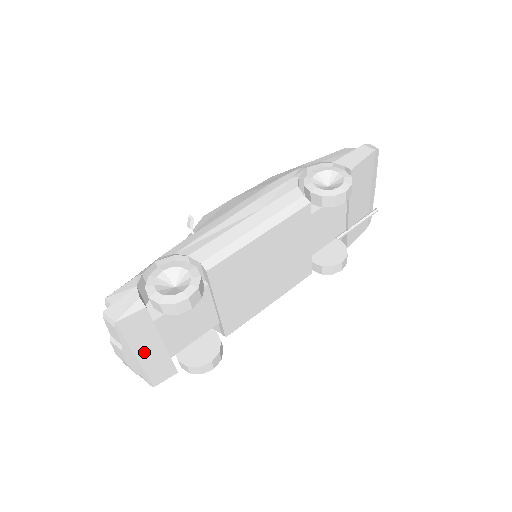
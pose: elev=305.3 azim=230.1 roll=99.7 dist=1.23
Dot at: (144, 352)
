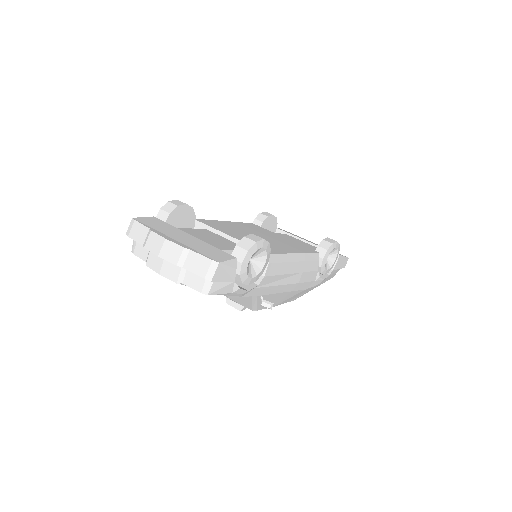
Dot at: (177, 238)
